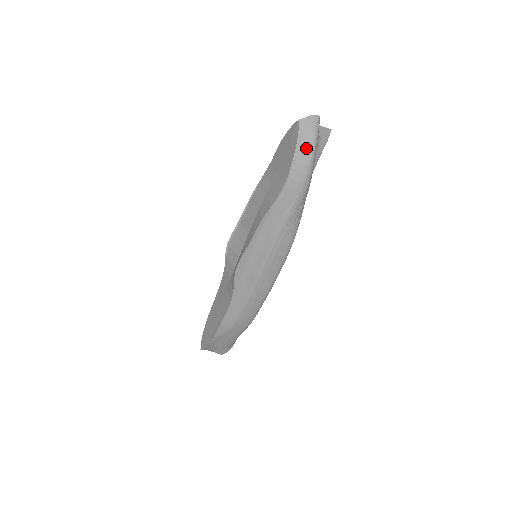
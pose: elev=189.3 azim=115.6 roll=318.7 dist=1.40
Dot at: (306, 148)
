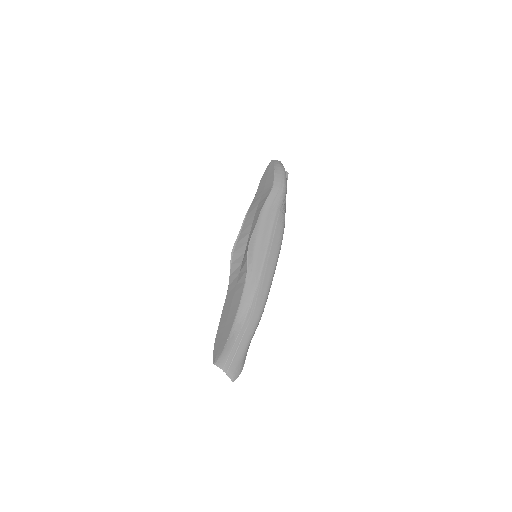
Dot at: (280, 168)
